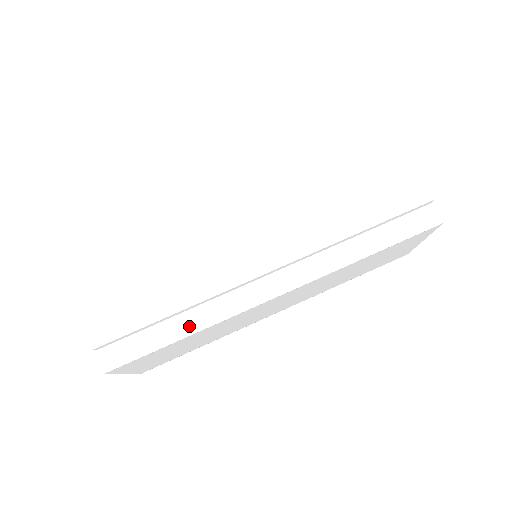
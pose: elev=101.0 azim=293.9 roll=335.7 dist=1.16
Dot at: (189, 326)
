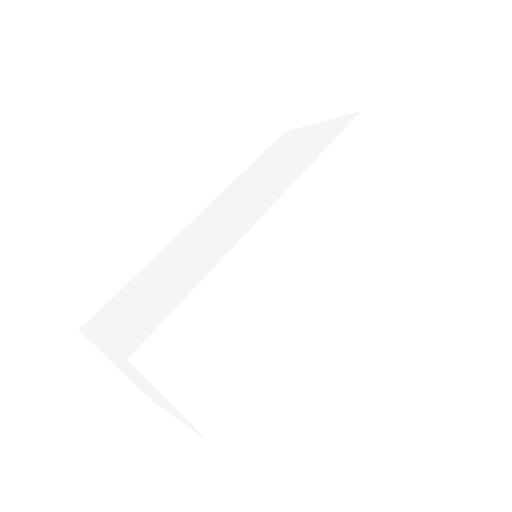
Dot at: (262, 359)
